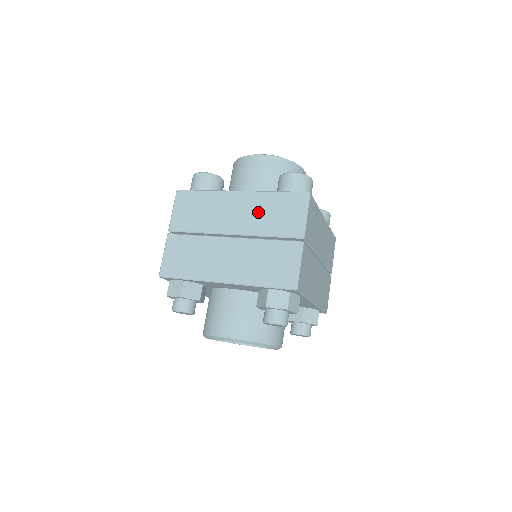
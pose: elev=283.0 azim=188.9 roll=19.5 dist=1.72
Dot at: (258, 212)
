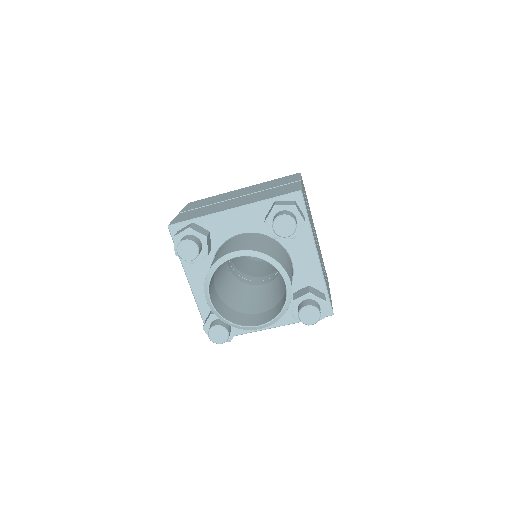
Dot at: (260, 187)
